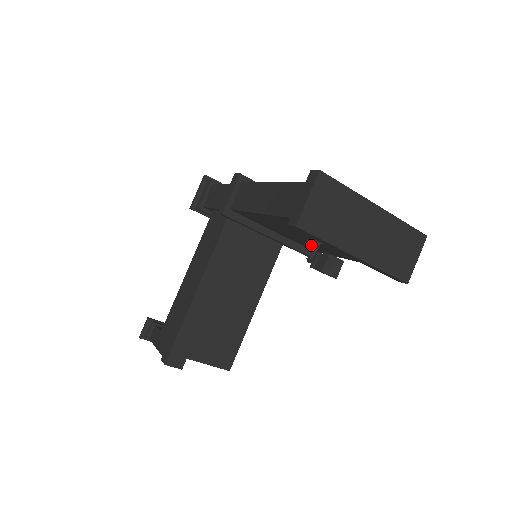
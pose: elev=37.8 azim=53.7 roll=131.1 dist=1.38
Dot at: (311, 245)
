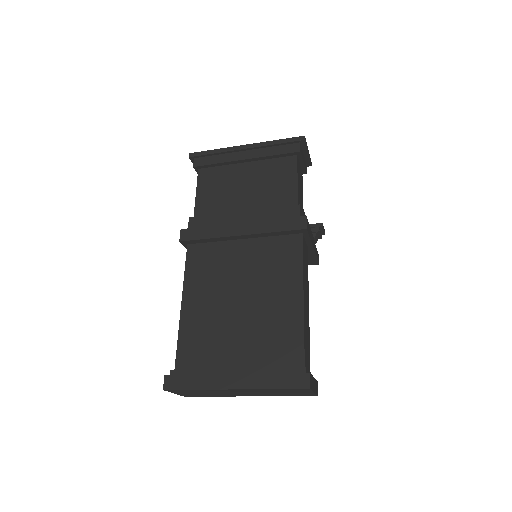
Dot at: occluded
